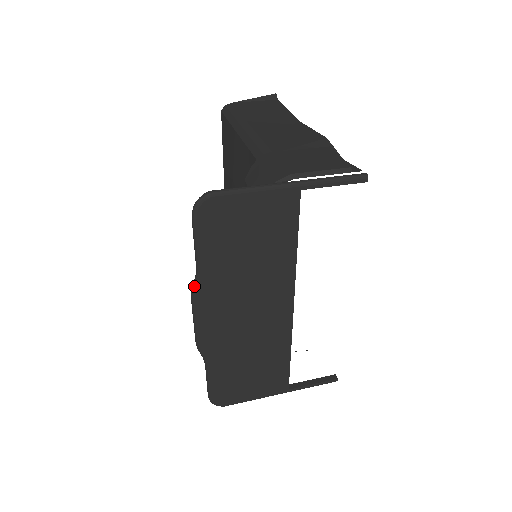
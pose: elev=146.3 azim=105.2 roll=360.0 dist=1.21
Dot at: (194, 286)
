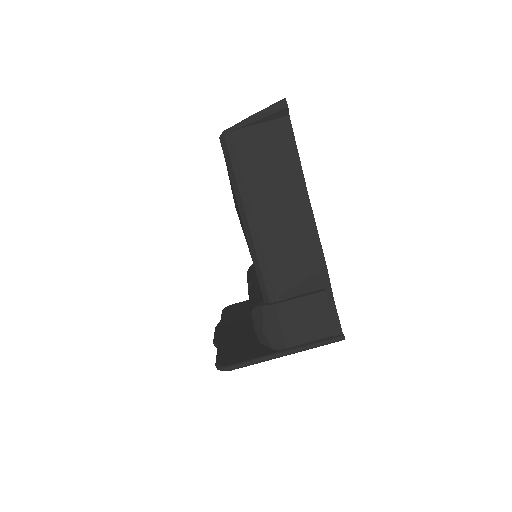
Dot at: occluded
